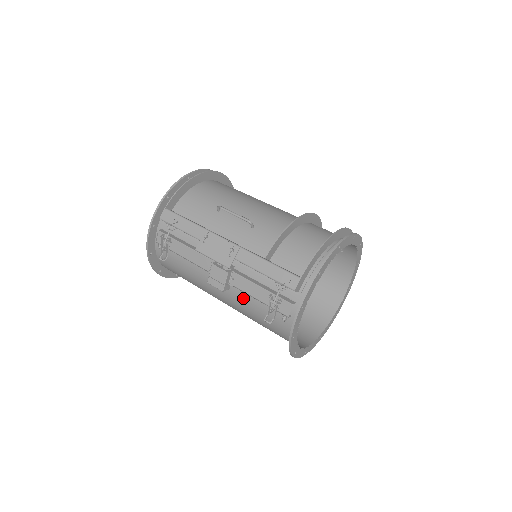
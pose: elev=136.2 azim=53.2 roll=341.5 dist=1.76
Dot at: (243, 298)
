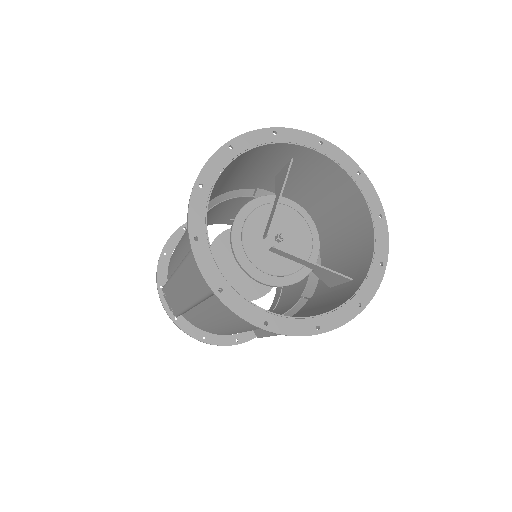
Dot at: (220, 188)
